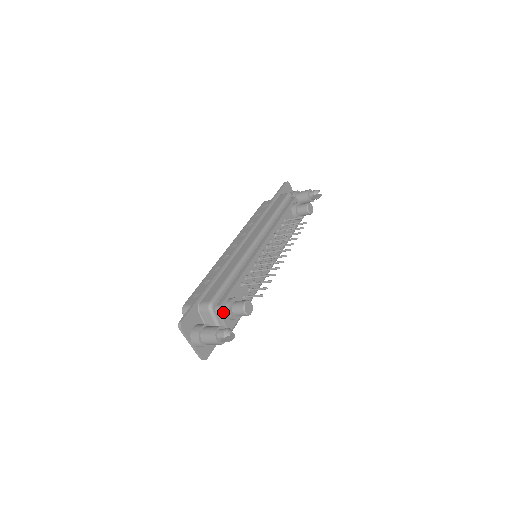
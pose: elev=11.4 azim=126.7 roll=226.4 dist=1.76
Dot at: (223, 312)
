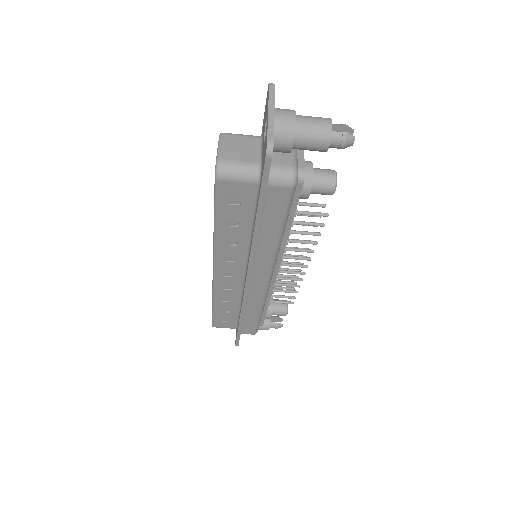
Dot at: occluded
